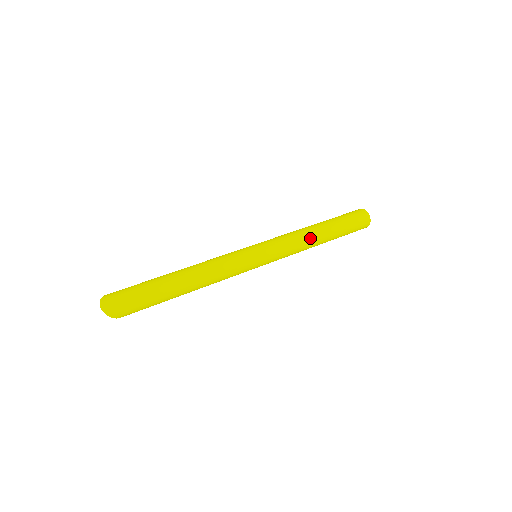
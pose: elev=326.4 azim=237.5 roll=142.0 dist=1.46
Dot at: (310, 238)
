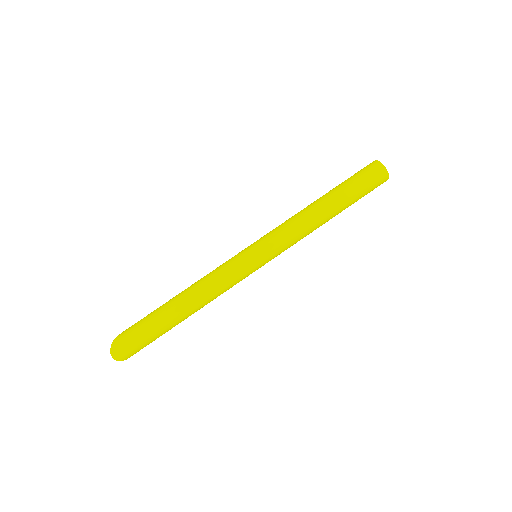
Dot at: (314, 224)
